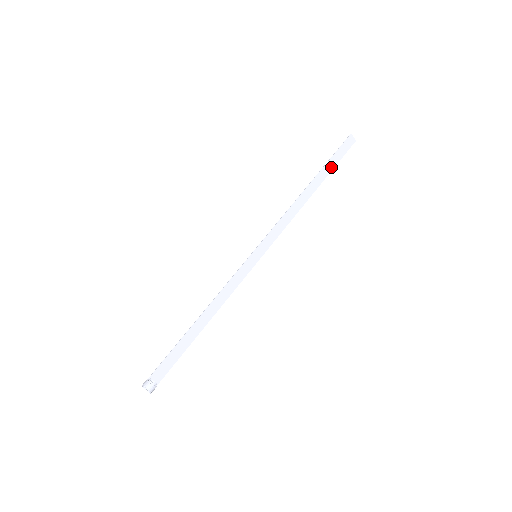
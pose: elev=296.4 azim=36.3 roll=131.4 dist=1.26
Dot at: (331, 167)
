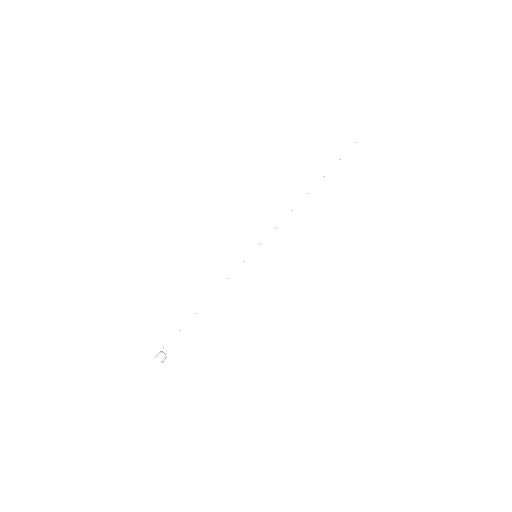
Dot at: (335, 174)
